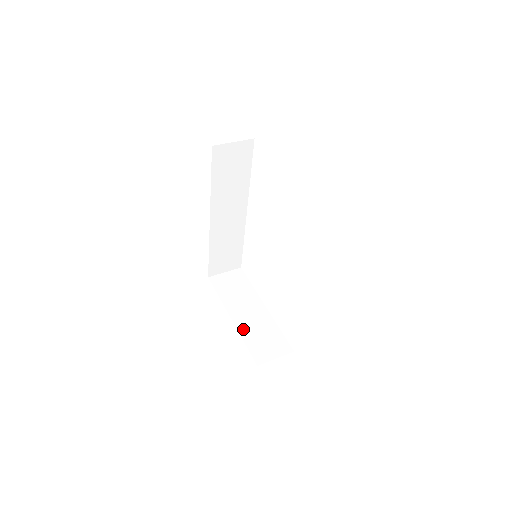
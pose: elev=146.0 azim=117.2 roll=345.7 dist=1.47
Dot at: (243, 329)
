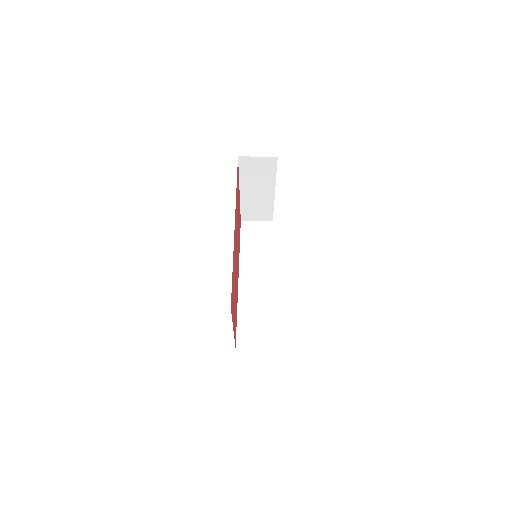
Dot at: (245, 201)
